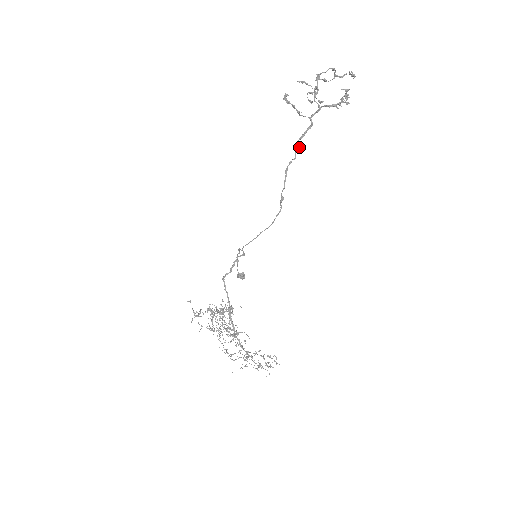
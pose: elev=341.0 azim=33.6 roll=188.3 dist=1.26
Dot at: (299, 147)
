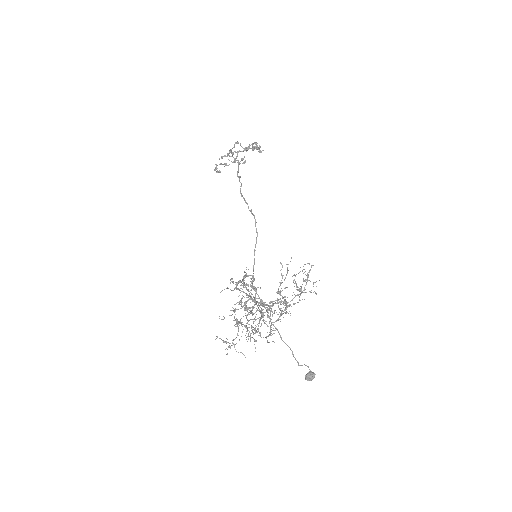
Dot at: (239, 177)
